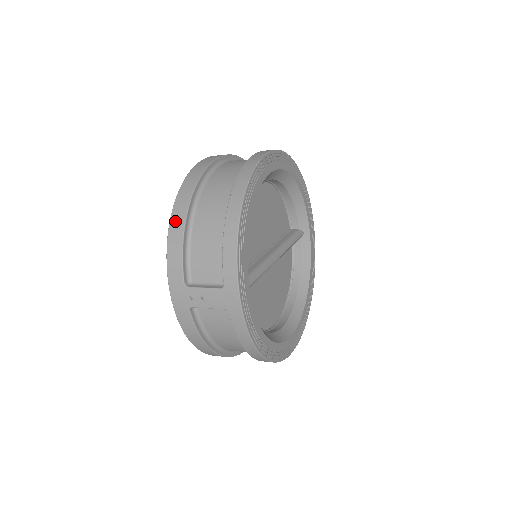
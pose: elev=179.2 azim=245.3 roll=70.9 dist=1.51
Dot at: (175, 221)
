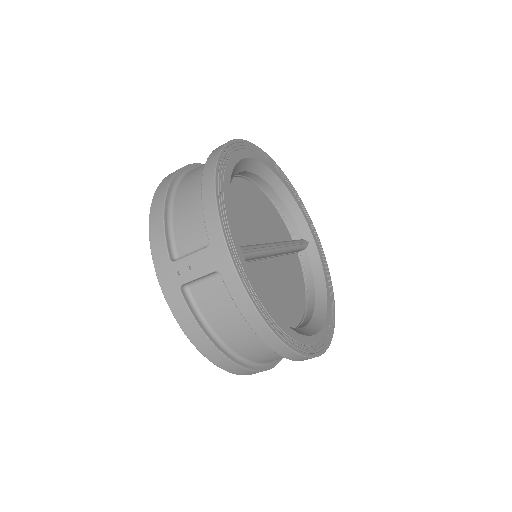
Dot at: (155, 205)
